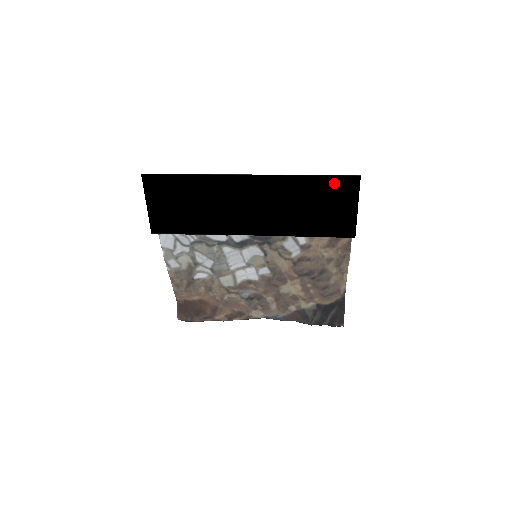
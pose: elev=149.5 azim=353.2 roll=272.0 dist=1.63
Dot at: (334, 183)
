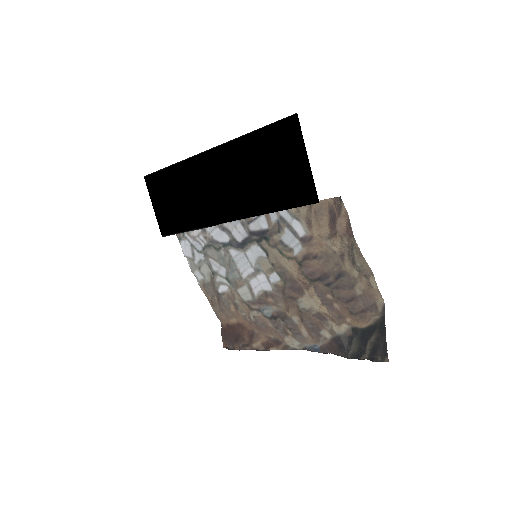
Dot at: (275, 133)
